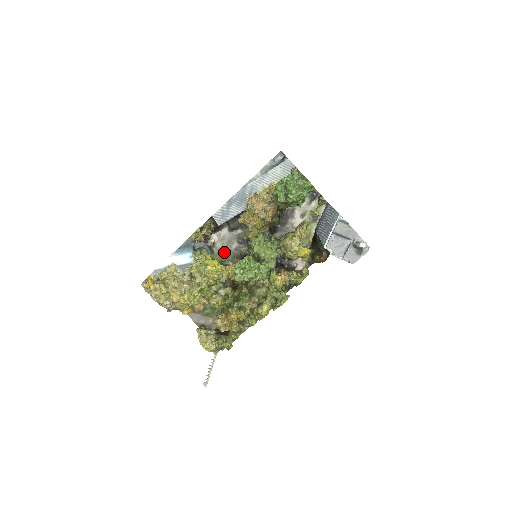
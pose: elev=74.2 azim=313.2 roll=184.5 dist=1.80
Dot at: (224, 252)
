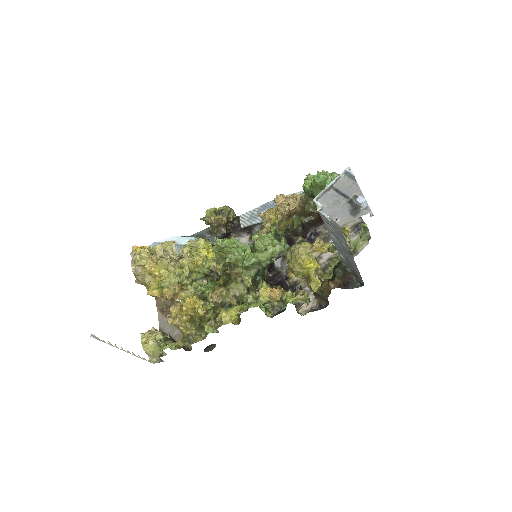
Dot at: occluded
